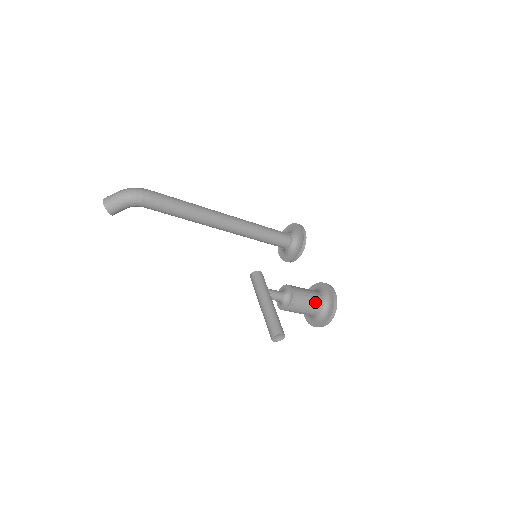
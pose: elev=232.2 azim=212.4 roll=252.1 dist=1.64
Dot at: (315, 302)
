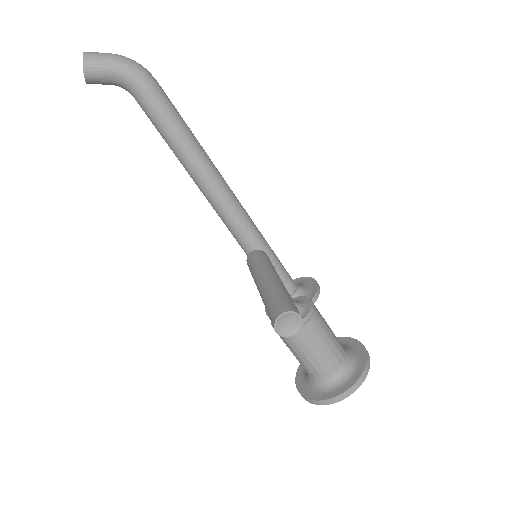
Dot at: (336, 346)
